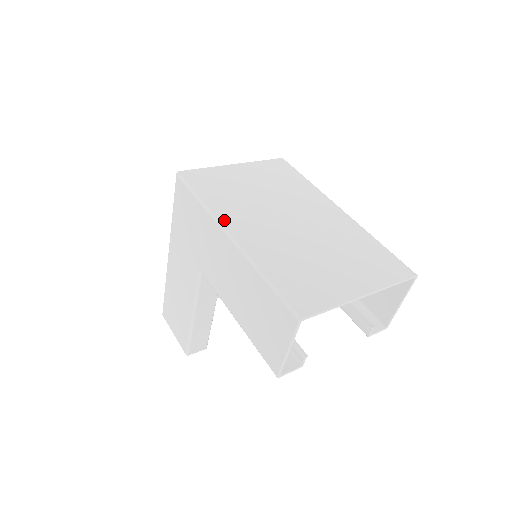
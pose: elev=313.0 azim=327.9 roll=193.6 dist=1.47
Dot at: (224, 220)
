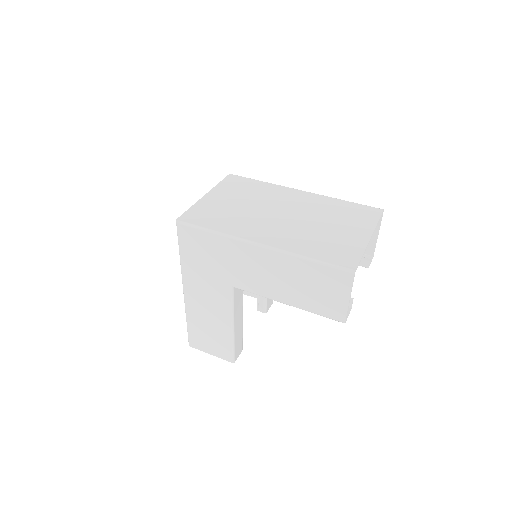
Dot at: (246, 237)
